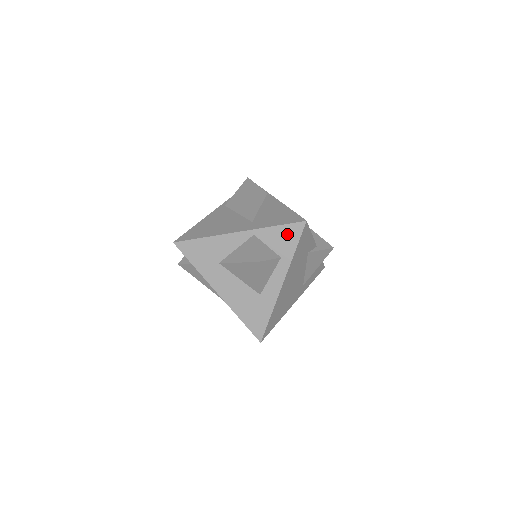
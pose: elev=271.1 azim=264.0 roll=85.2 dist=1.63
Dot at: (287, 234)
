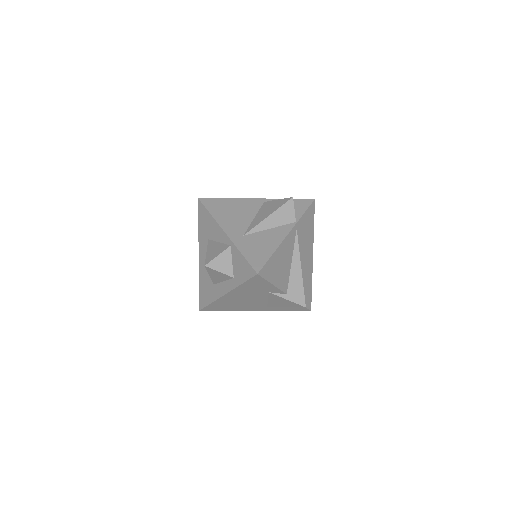
Dot at: (244, 268)
